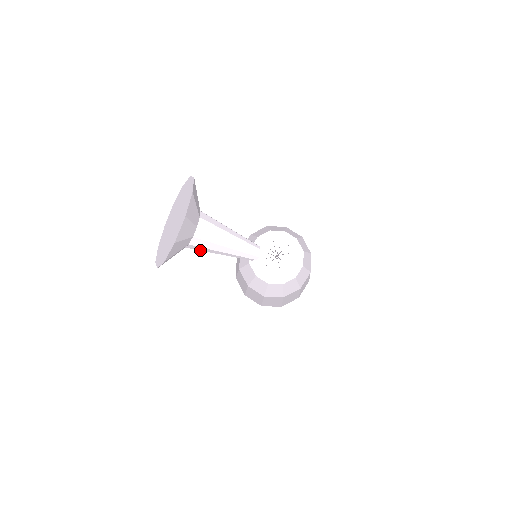
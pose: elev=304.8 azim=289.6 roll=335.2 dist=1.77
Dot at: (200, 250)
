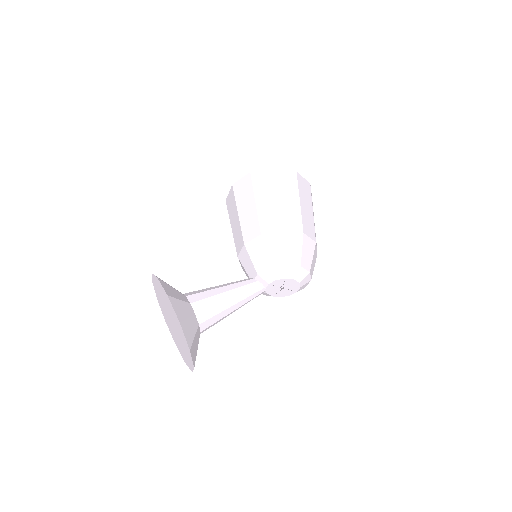
Dot at: occluded
